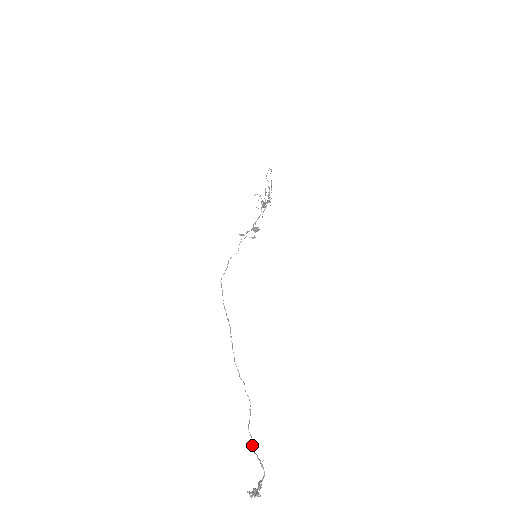
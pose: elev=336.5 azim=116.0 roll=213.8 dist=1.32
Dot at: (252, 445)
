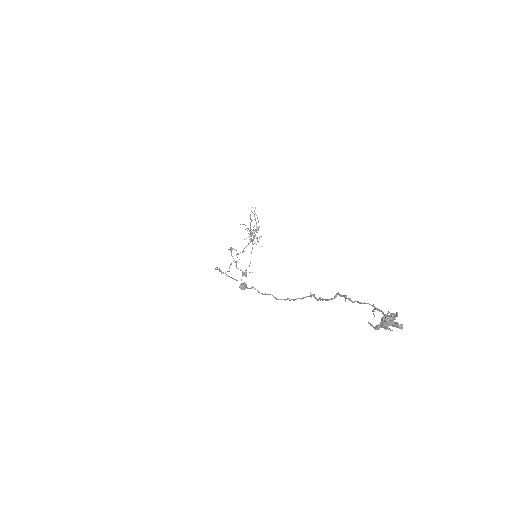
Dot at: occluded
